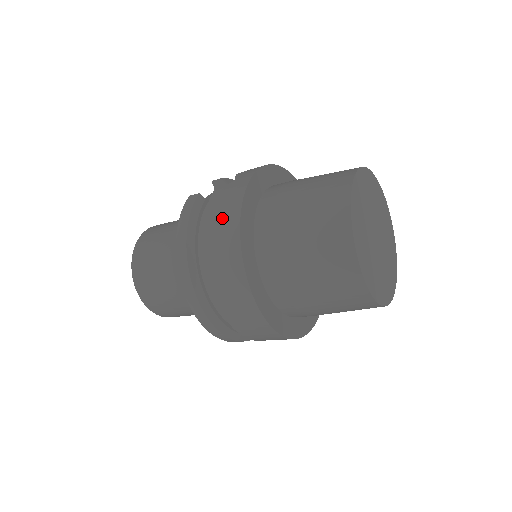
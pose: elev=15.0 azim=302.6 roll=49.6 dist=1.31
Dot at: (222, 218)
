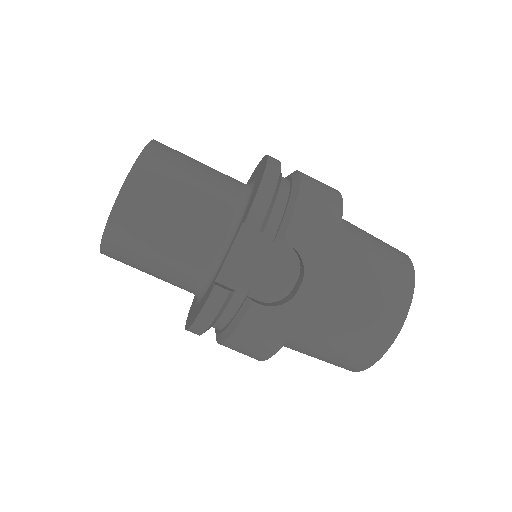
Dot at: occluded
